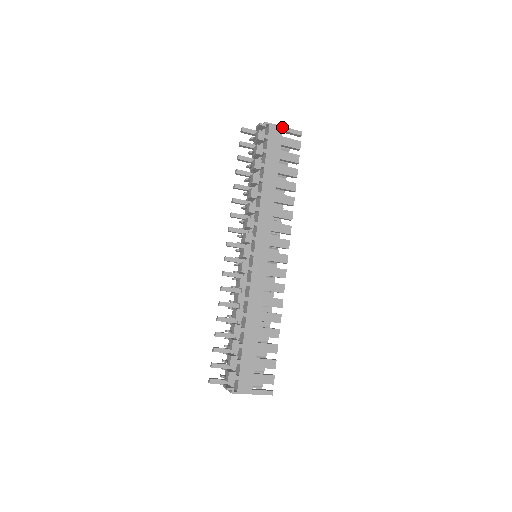
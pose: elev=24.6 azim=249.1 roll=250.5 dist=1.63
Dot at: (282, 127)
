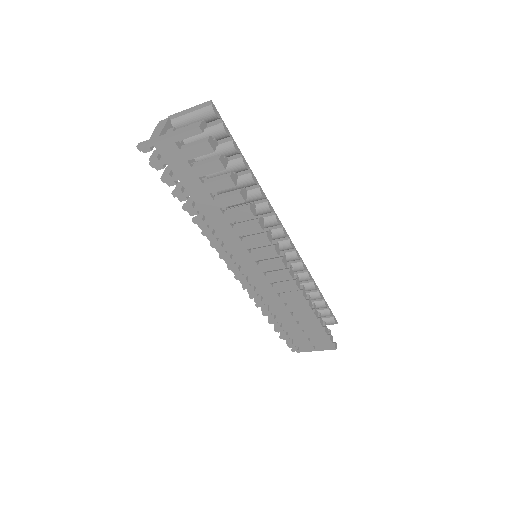
Dot at: (170, 138)
